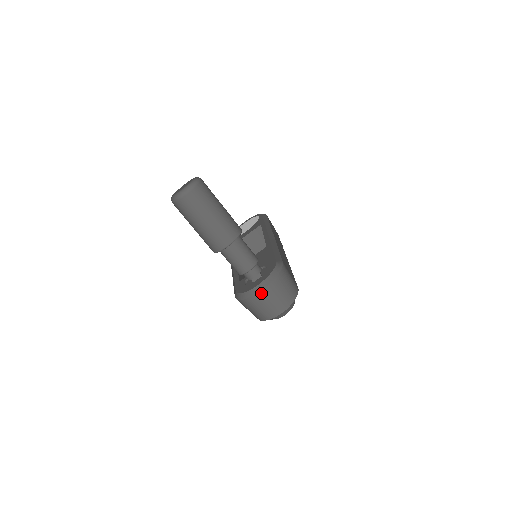
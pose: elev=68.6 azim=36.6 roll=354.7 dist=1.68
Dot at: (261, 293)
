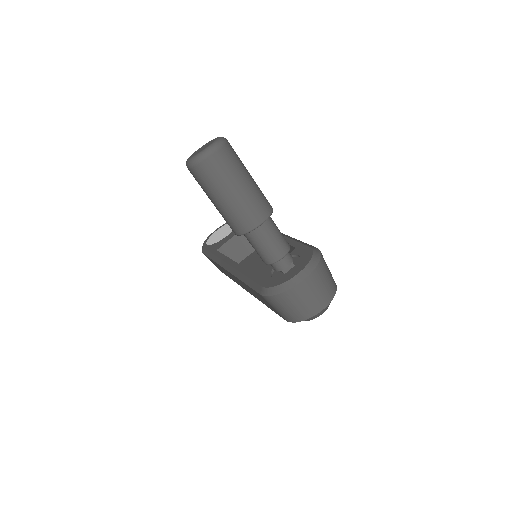
Dot at: (304, 283)
